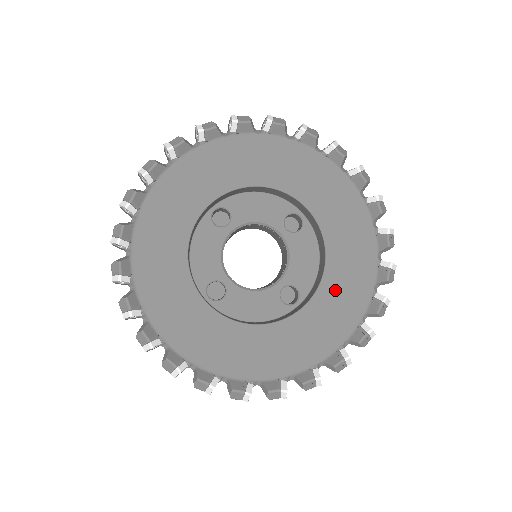
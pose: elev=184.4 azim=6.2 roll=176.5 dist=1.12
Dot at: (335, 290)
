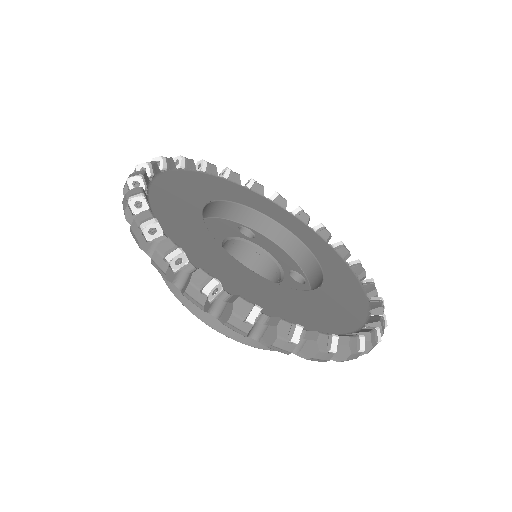
Dot at: (314, 303)
